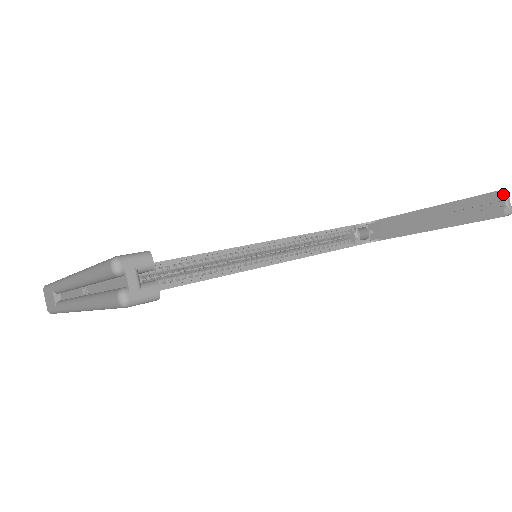
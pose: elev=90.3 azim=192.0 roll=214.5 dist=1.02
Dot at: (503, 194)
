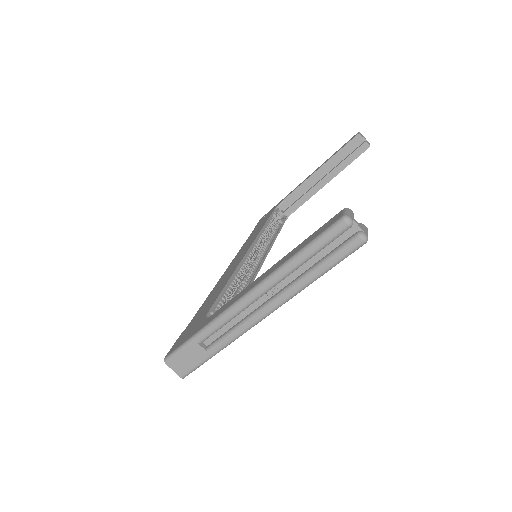
Dot at: (361, 135)
